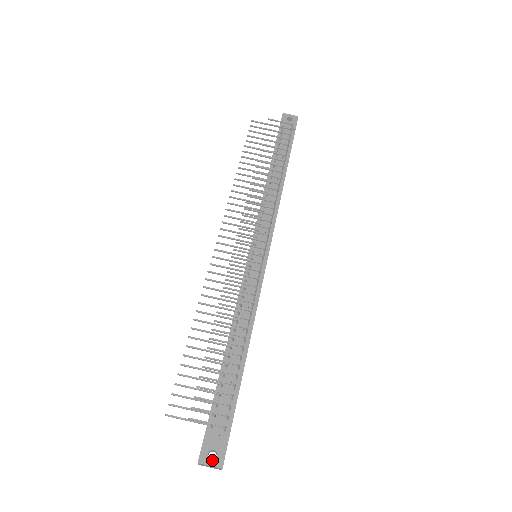
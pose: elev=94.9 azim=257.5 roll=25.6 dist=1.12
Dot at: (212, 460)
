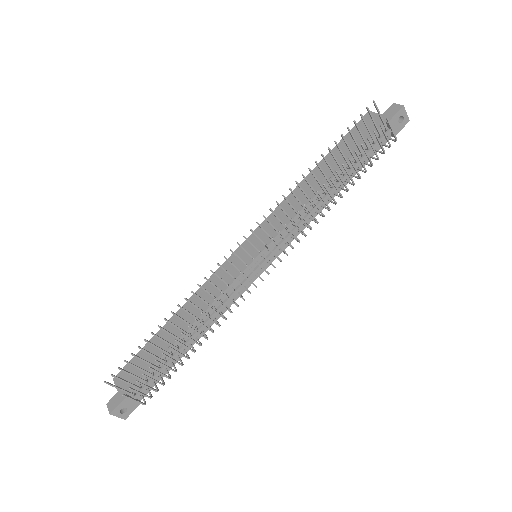
Dot at: (121, 414)
